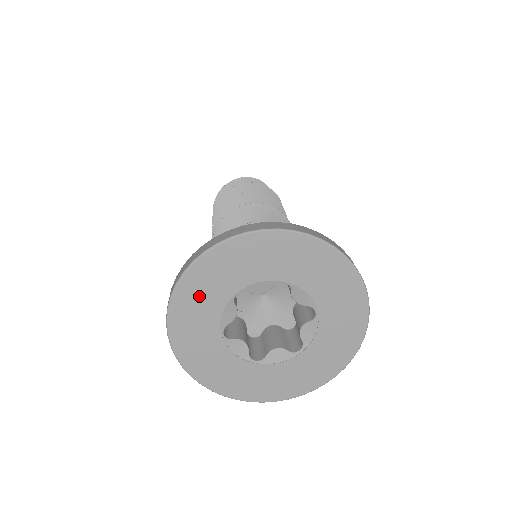
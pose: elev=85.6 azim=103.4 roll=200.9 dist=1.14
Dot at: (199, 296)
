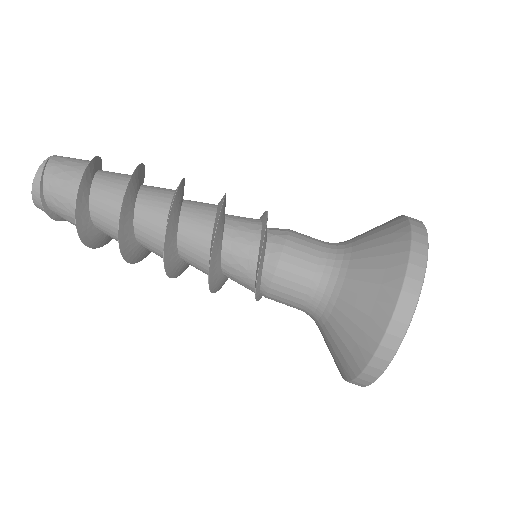
Dot at: occluded
